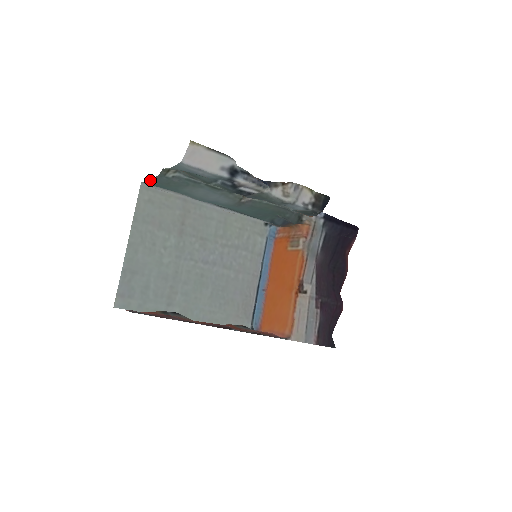
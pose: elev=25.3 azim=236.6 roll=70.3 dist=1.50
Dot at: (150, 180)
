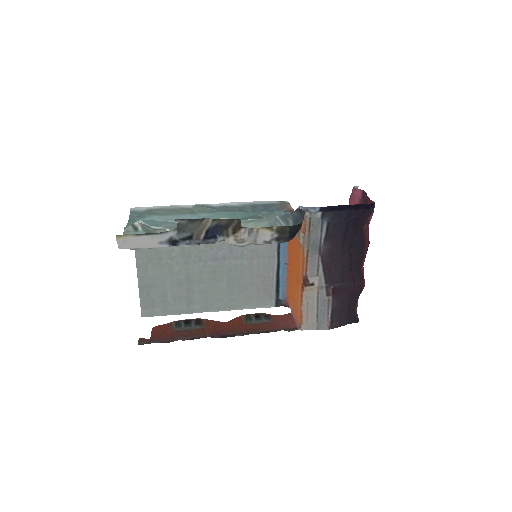
Dot at: (128, 221)
